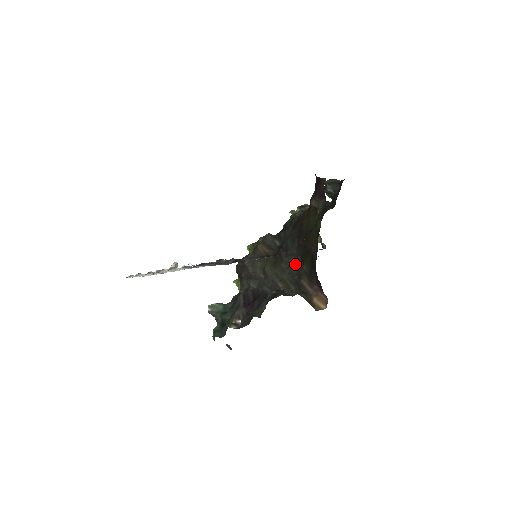
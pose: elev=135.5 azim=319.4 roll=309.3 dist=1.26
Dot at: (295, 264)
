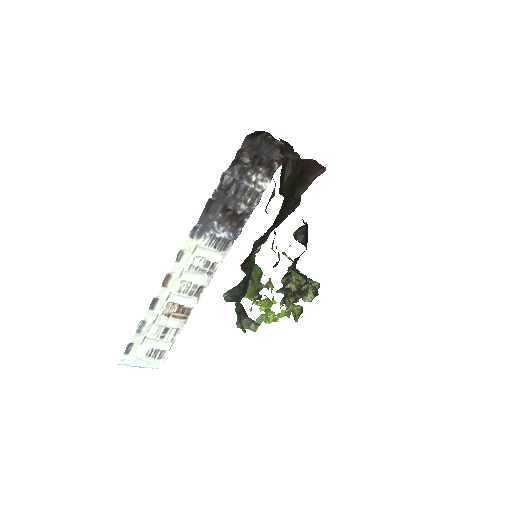
Dot at: occluded
